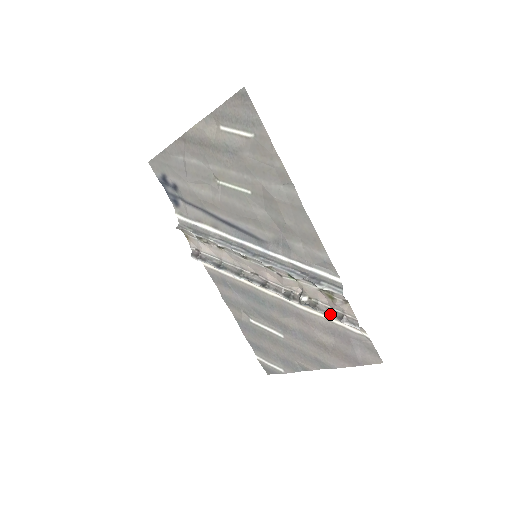
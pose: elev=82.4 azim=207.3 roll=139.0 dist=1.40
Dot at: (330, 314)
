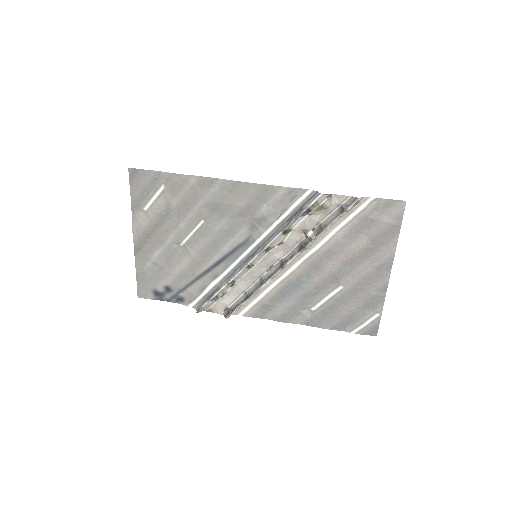
Dot at: (335, 219)
